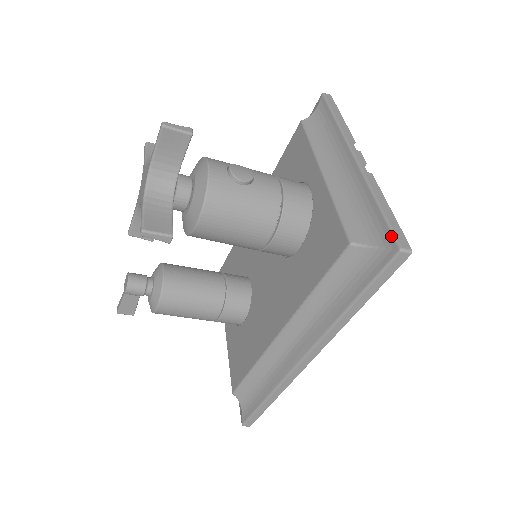
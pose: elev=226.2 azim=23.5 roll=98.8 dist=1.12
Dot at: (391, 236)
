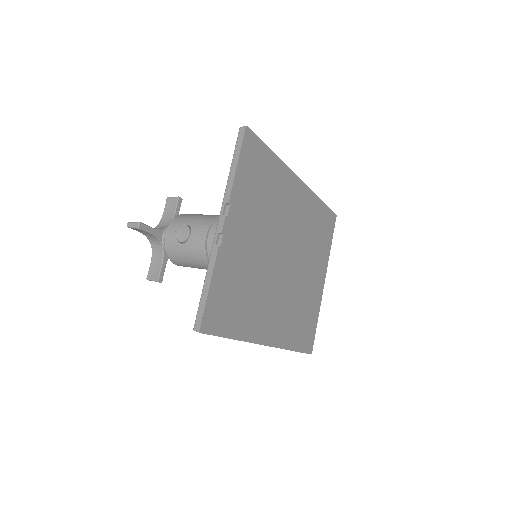
Dot at: (197, 316)
